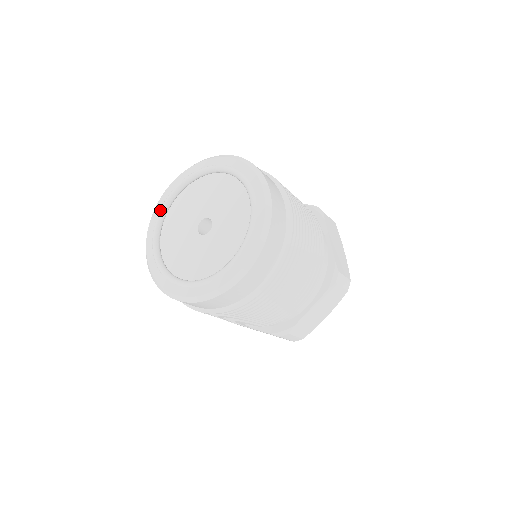
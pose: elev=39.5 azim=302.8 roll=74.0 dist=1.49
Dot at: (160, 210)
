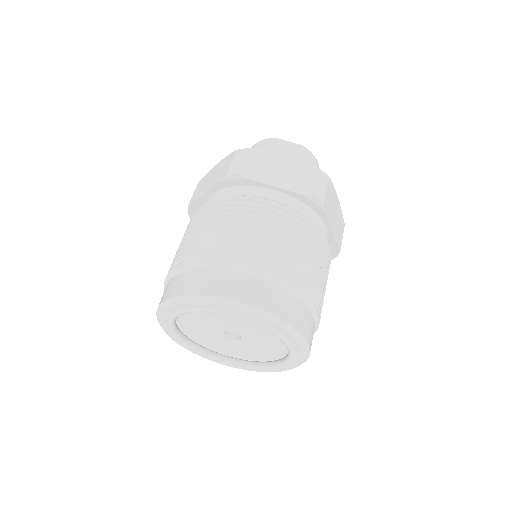
Dot at: occluded
